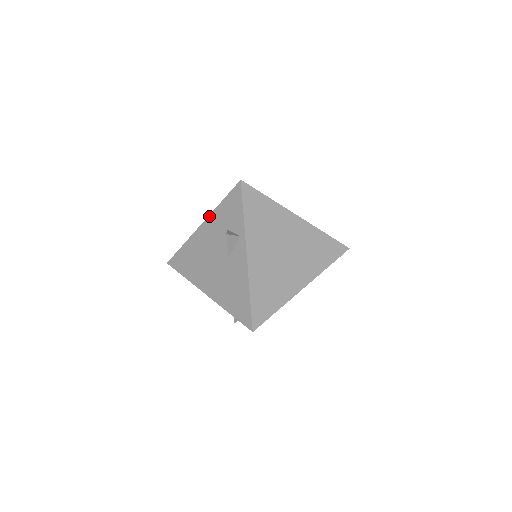
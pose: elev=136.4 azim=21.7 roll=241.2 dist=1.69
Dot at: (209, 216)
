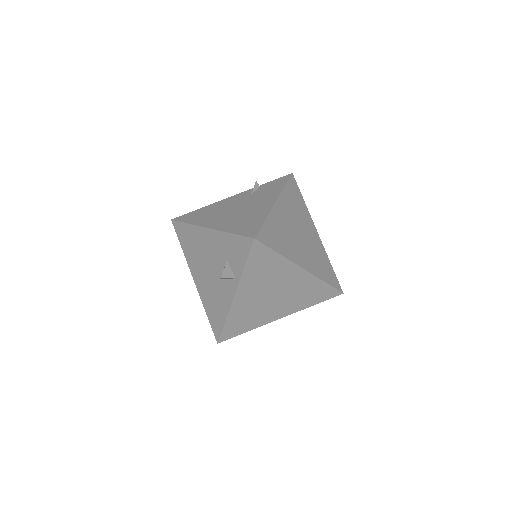
Dot at: (217, 231)
